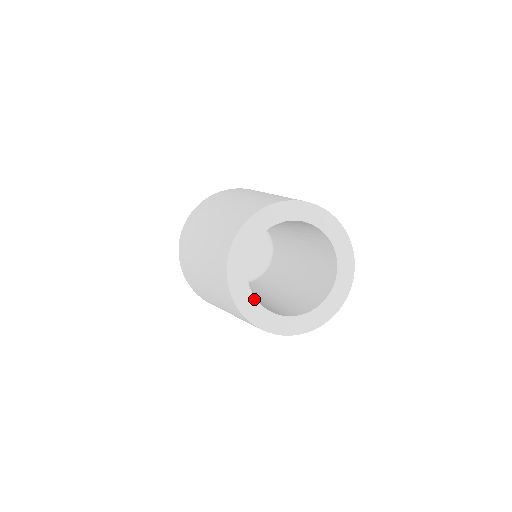
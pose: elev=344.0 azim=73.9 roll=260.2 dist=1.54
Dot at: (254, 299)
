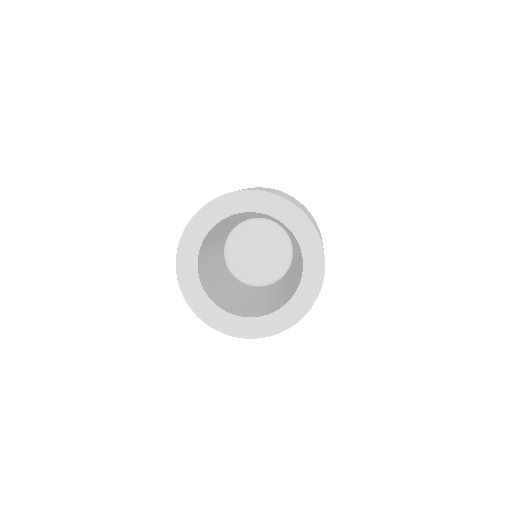
Dot at: (203, 291)
